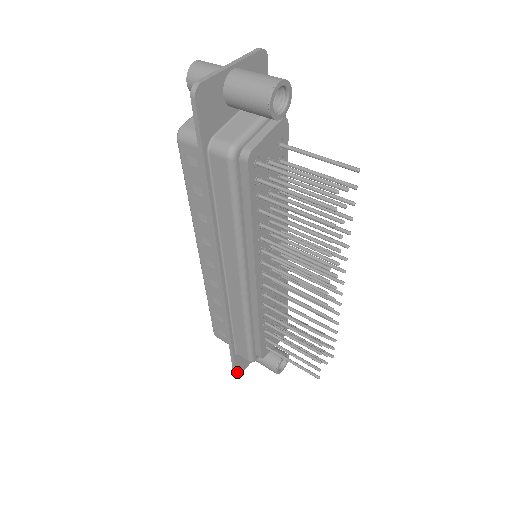
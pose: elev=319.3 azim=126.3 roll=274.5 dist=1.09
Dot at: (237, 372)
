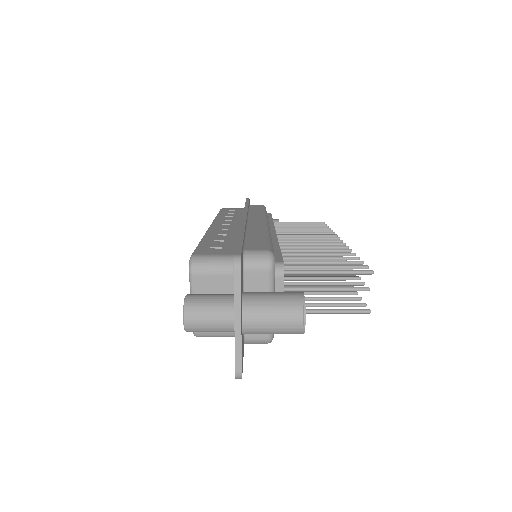
Dot at: occluded
